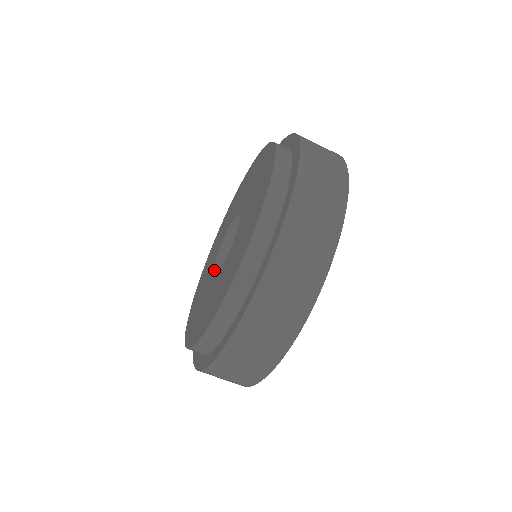
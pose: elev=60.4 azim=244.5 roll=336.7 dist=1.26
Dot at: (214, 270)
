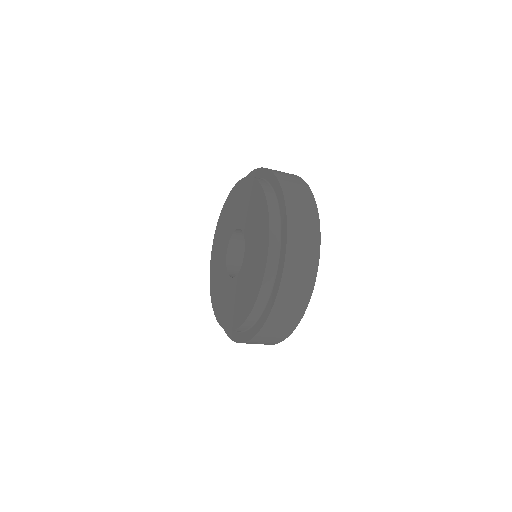
Dot at: (228, 271)
